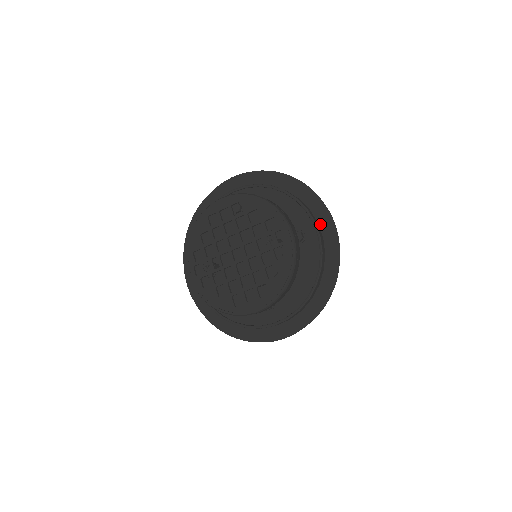
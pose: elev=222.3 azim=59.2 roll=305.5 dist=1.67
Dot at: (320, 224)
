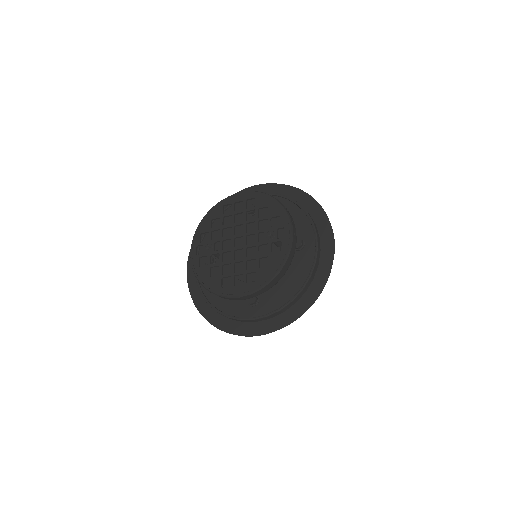
Dot at: (321, 238)
